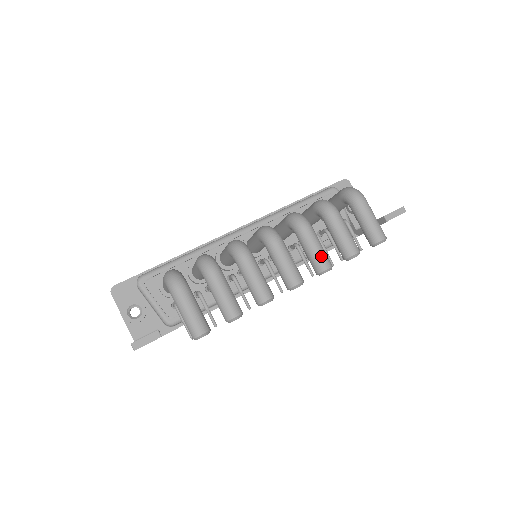
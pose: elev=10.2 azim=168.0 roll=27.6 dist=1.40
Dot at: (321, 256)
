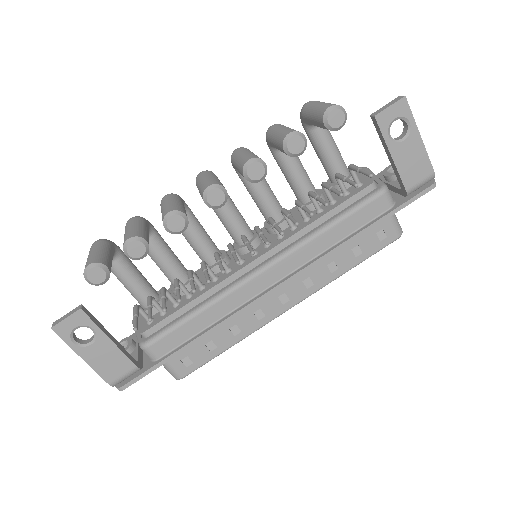
Dot at: (245, 156)
